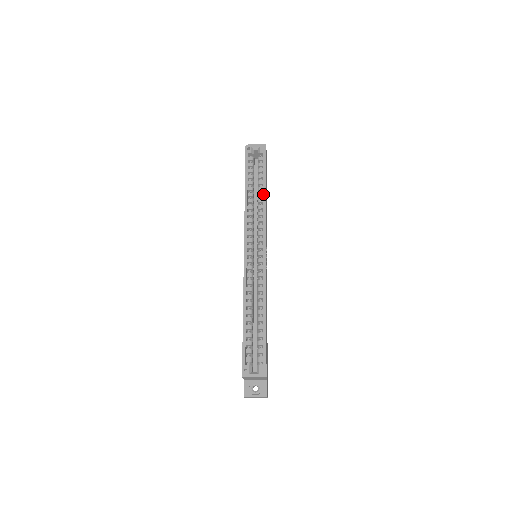
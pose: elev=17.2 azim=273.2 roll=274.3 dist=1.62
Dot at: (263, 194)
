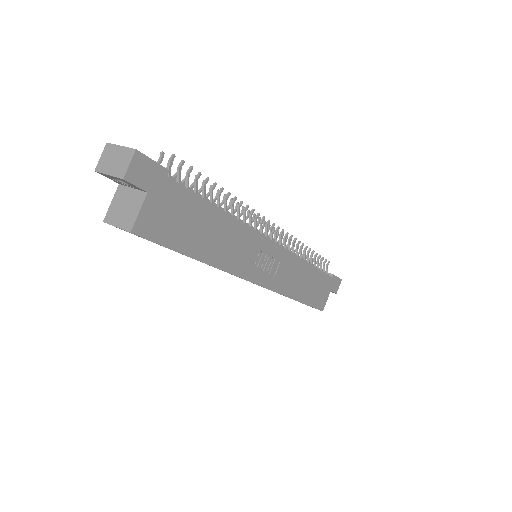
Dot at: occluded
